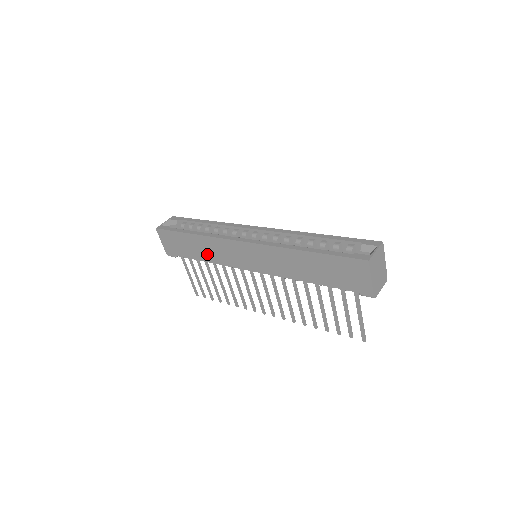
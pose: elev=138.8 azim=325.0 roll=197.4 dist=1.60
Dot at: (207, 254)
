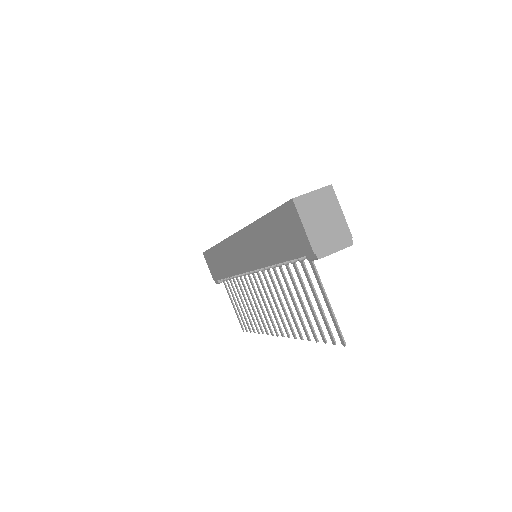
Dot at: (226, 266)
